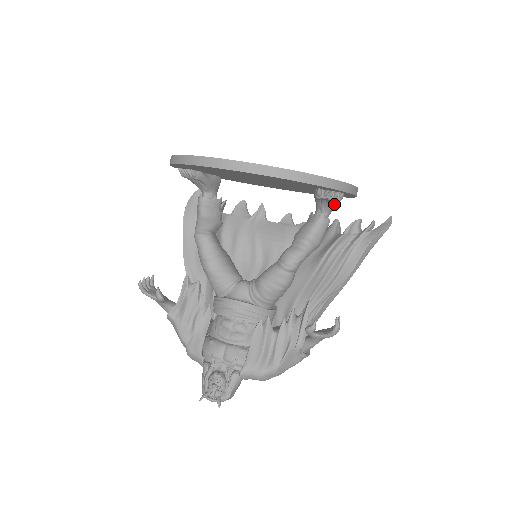
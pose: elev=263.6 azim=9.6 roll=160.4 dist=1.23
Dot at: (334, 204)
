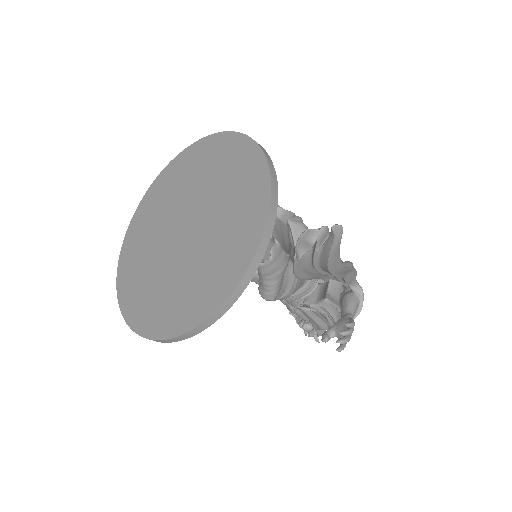
Dot at: occluded
